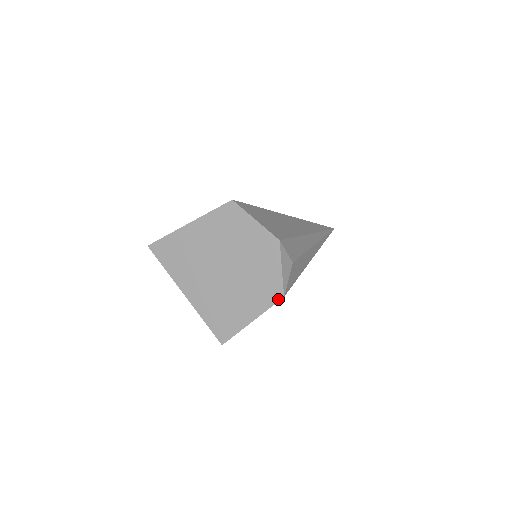
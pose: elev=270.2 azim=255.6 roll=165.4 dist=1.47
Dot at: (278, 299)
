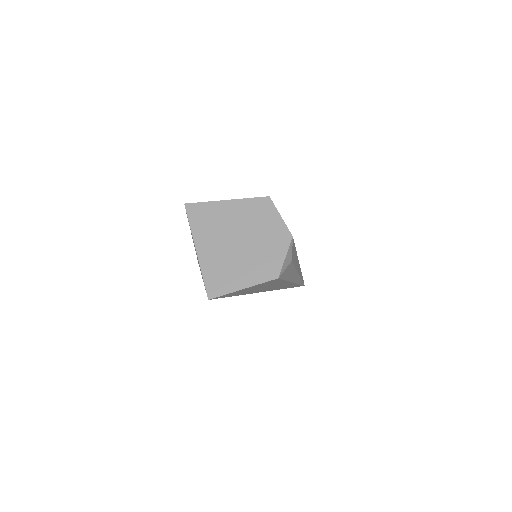
Dot at: (273, 278)
